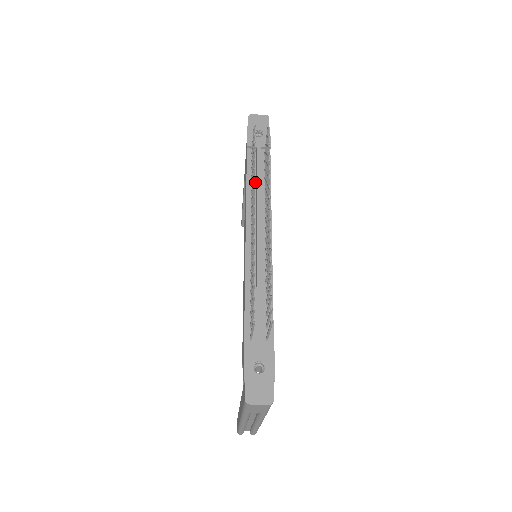
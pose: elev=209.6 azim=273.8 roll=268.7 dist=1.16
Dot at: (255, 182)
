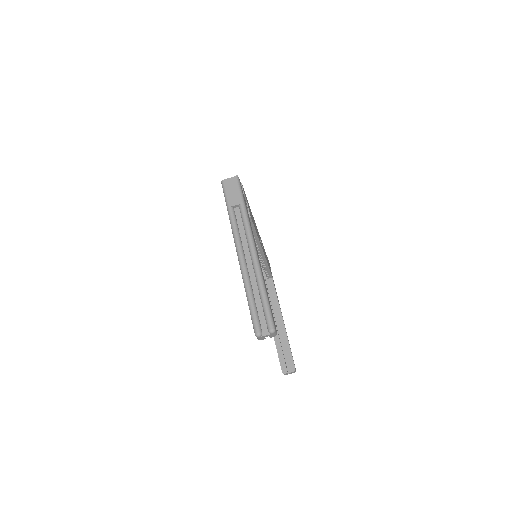
Dot at: occluded
